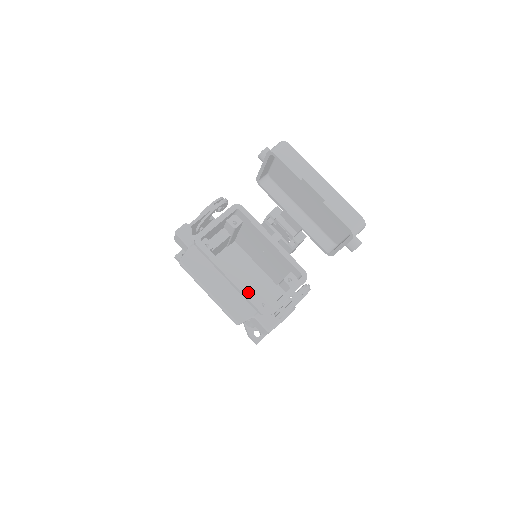
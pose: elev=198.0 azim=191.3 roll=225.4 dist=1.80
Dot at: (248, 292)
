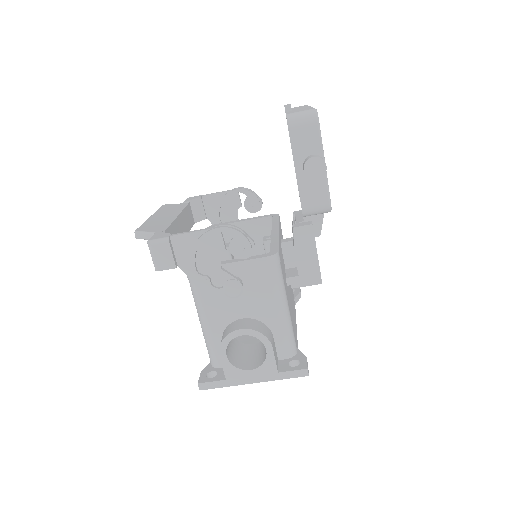
Dot at: occluded
